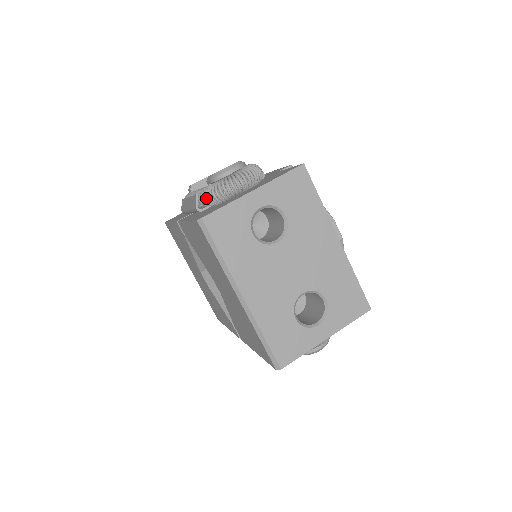
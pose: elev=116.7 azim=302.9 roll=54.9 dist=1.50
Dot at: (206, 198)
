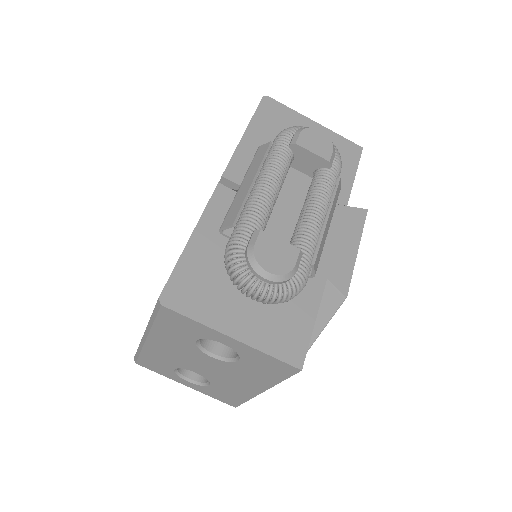
Dot at: (226, 249)
